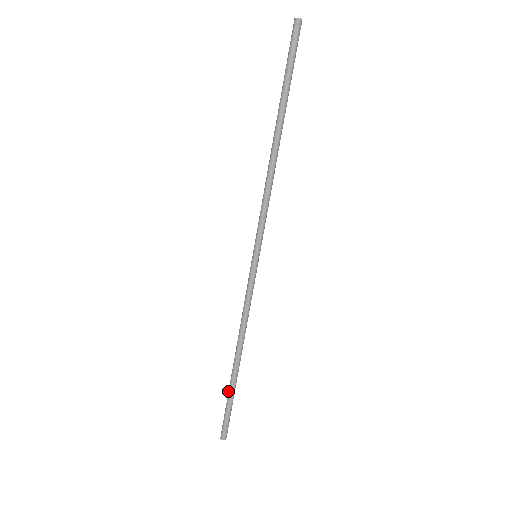
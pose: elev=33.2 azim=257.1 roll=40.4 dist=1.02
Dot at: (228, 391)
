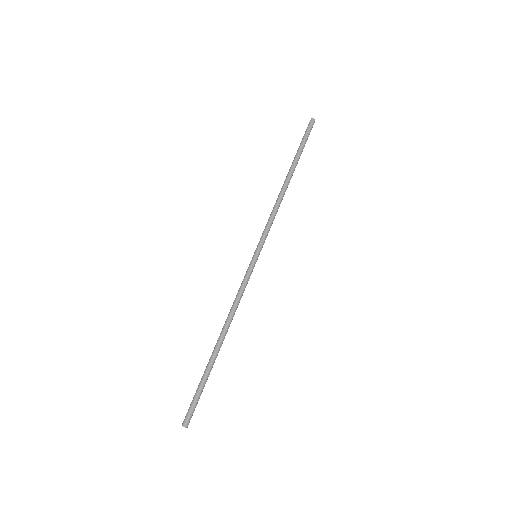
Dot at: (204, 374)
